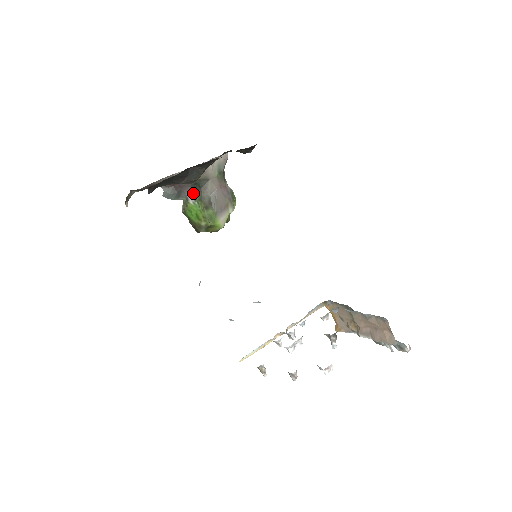
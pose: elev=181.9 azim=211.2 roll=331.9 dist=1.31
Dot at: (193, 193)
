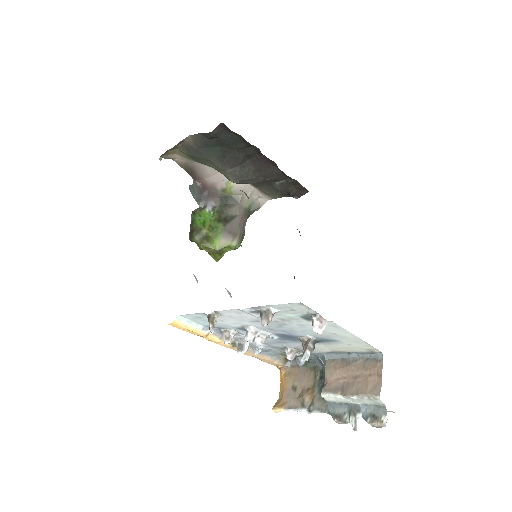
Dot at: (216, 204)
